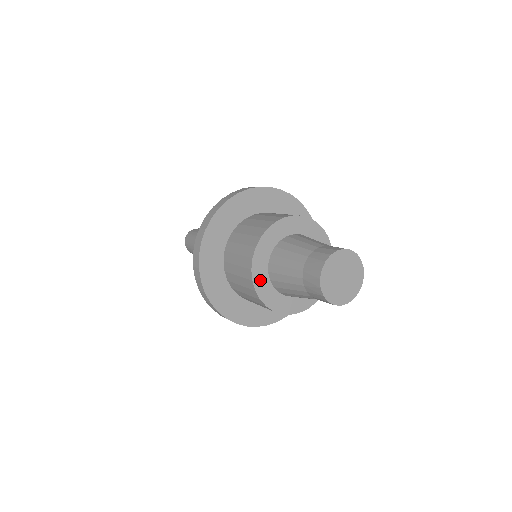
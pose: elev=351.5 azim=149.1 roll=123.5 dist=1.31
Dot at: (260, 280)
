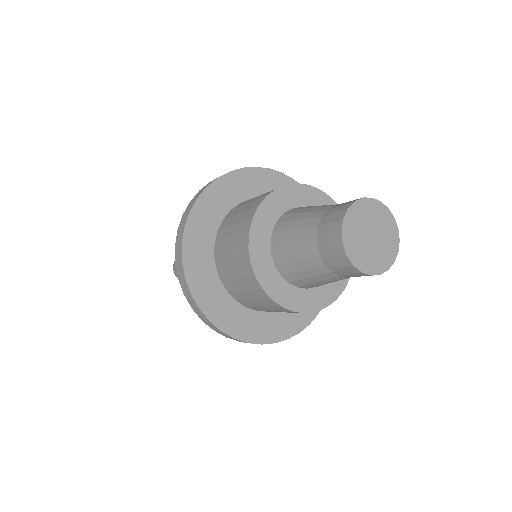
Dot at: (289, 298)
